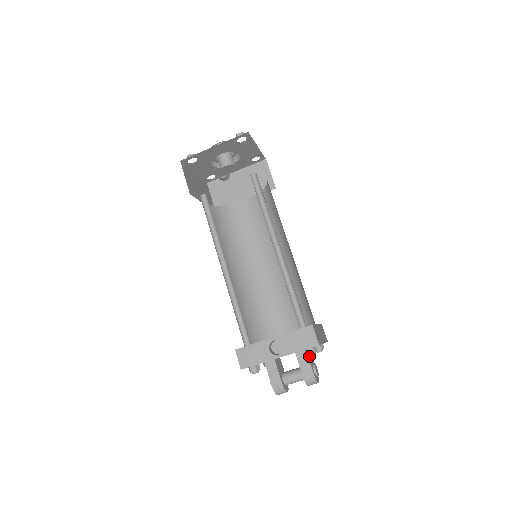
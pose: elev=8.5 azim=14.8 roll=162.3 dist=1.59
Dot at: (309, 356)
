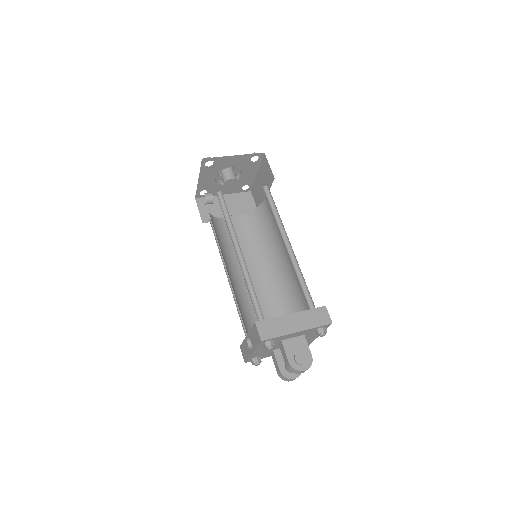
Dot at: (268, 350)
